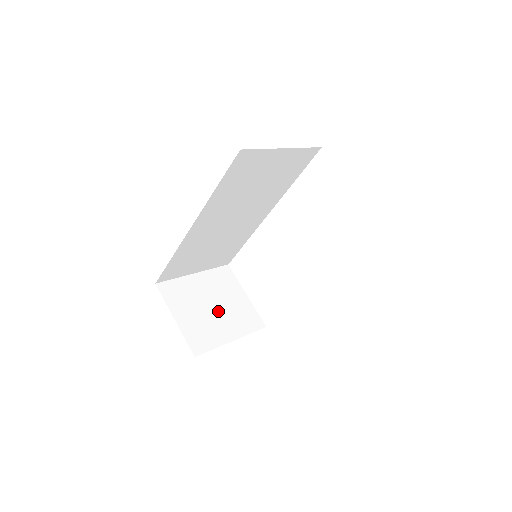
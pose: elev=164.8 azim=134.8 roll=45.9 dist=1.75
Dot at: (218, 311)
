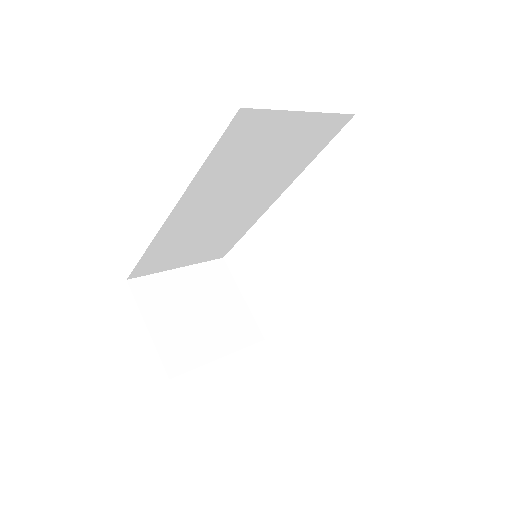
Dot at: (205, 318)
